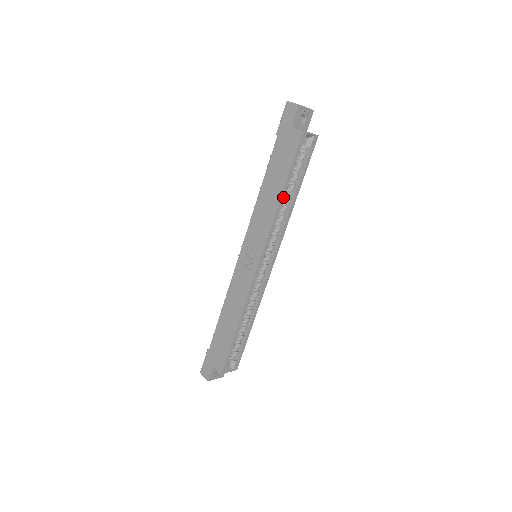
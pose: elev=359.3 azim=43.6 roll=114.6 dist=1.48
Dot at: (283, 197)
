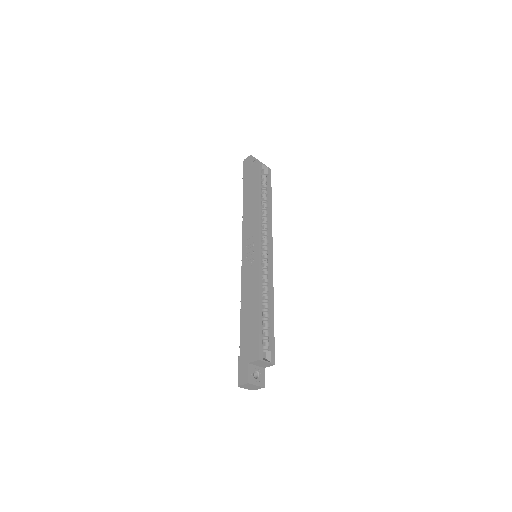
Dot at: (260, 200)
